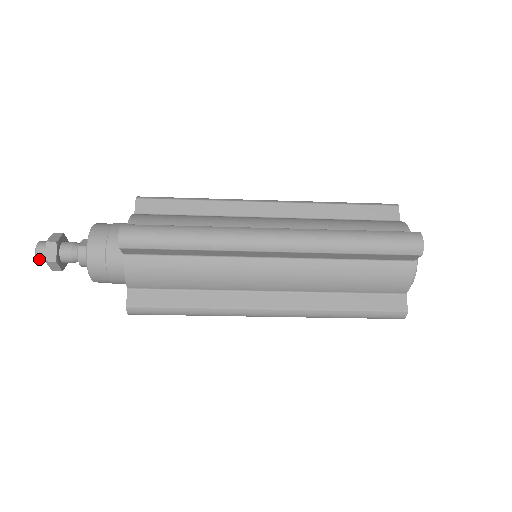
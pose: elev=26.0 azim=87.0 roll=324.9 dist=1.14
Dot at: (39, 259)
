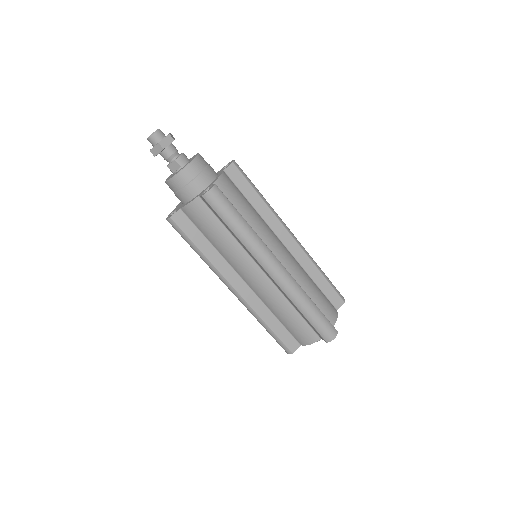
Dot at: (158, 132)
